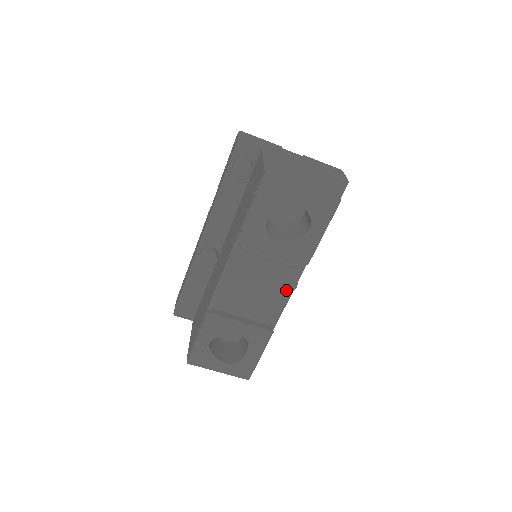
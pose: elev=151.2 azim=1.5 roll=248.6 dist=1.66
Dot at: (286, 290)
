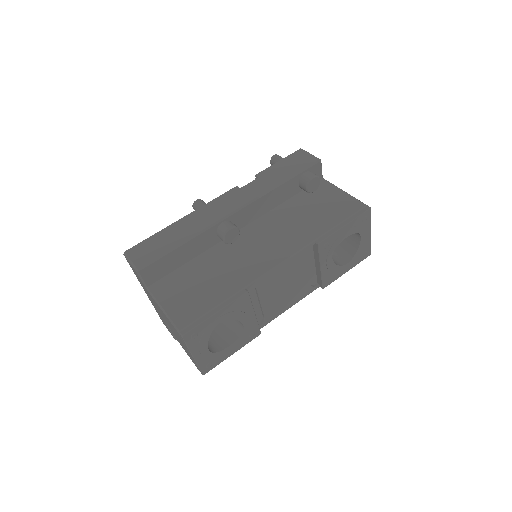
Dot at: (294, 301)
